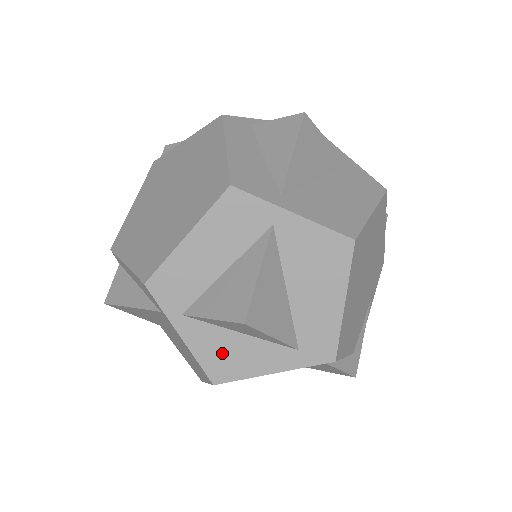
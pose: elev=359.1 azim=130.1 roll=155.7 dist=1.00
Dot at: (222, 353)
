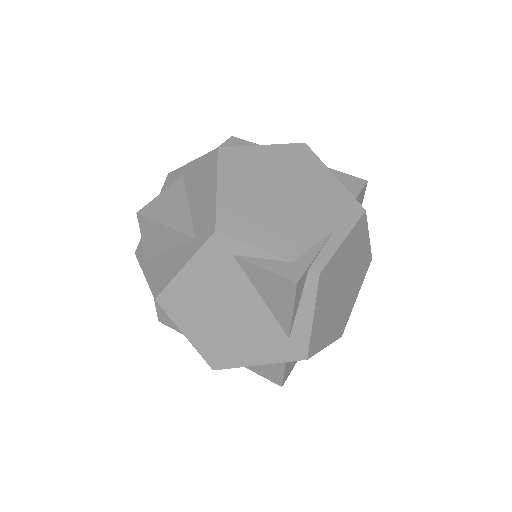
Dot at: (160, 271)
